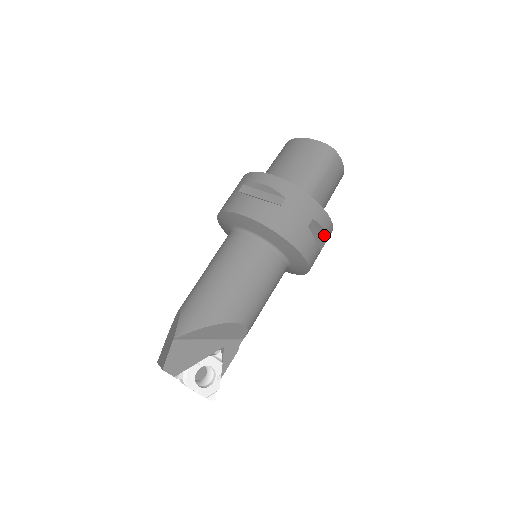
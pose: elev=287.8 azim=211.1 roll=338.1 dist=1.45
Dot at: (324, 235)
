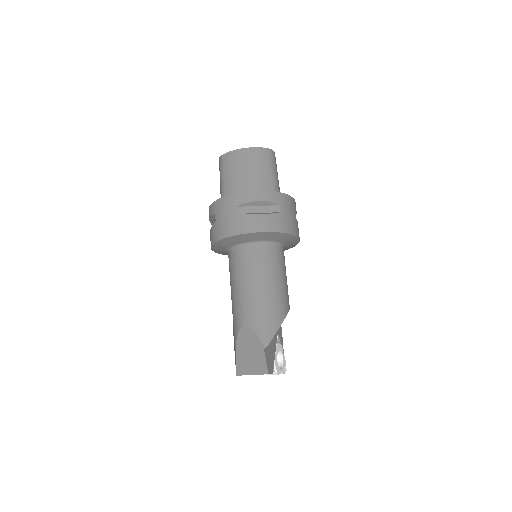
Dot at: occluded
